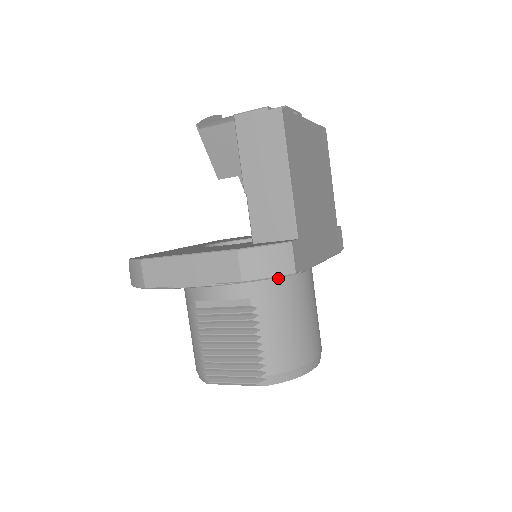
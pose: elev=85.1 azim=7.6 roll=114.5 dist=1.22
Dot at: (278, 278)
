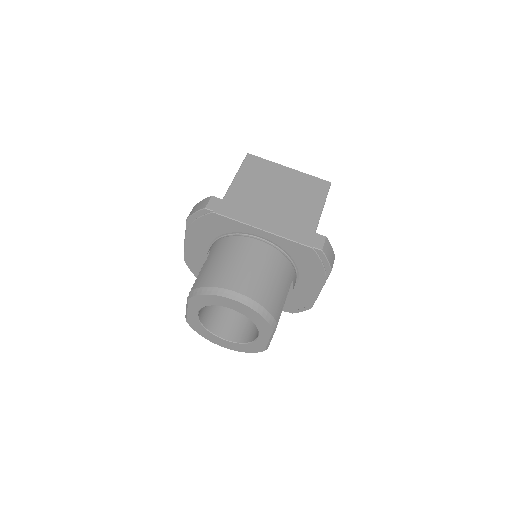
Dot at: (228, 238)
